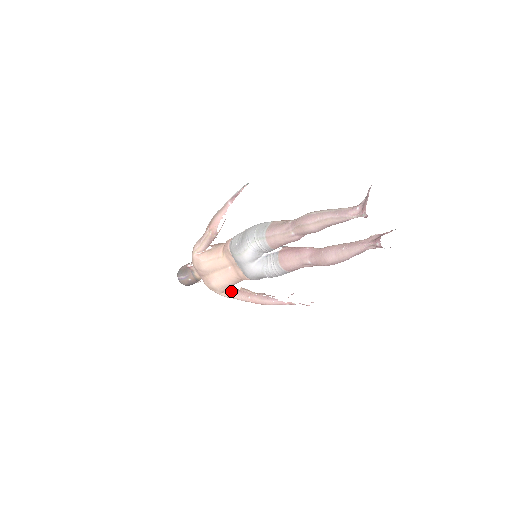
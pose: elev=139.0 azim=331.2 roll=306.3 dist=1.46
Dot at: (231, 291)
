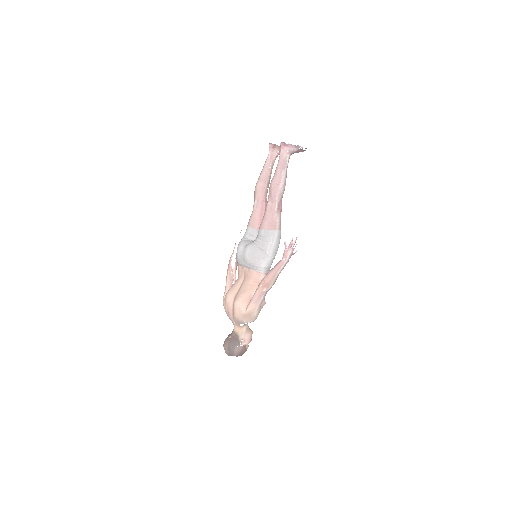
Dot at: (250, 300)
